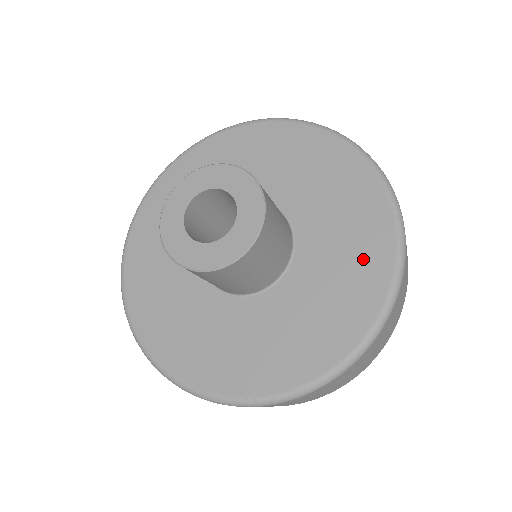
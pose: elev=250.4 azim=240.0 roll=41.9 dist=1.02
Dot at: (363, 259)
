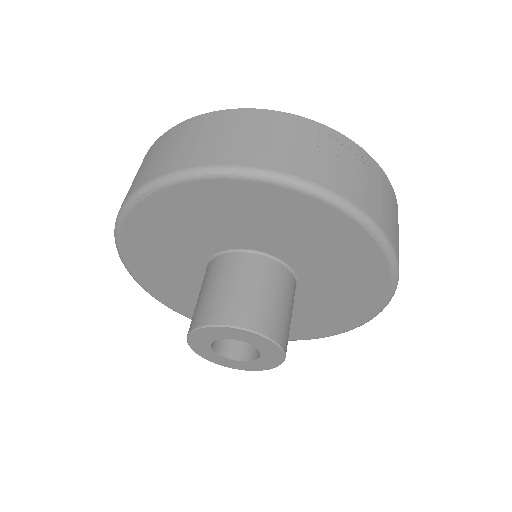
Dot at: (358, 266)
